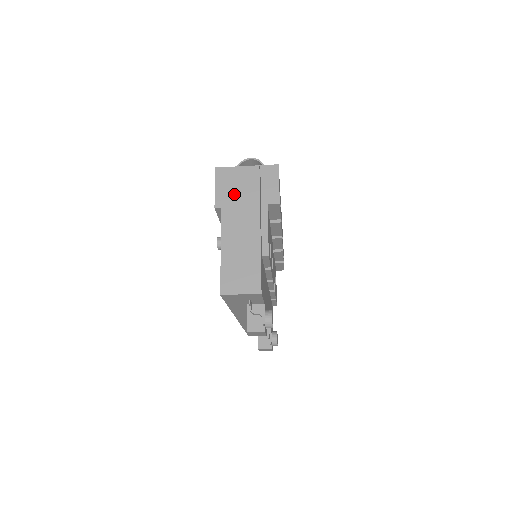
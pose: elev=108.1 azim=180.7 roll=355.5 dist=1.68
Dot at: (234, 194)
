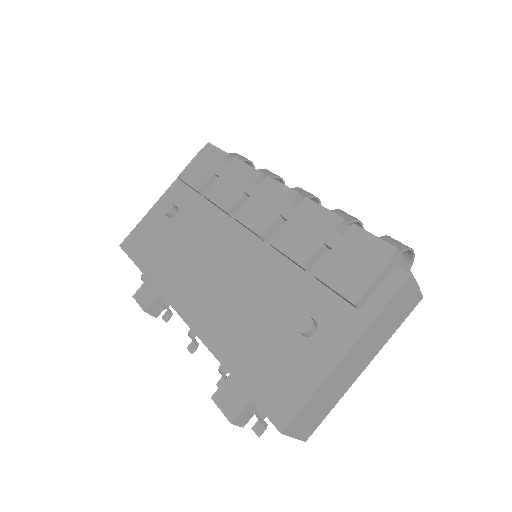
Dot at: (387, 318)
